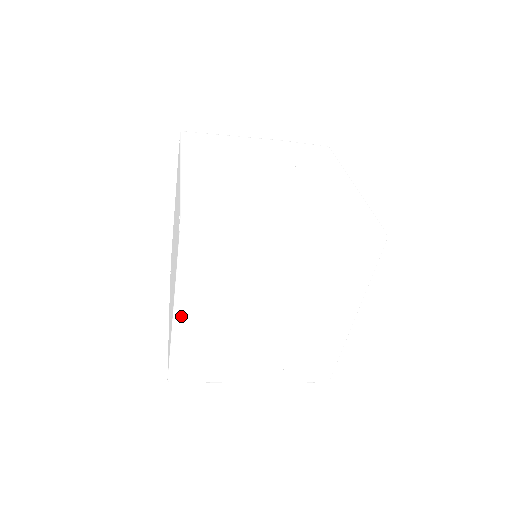
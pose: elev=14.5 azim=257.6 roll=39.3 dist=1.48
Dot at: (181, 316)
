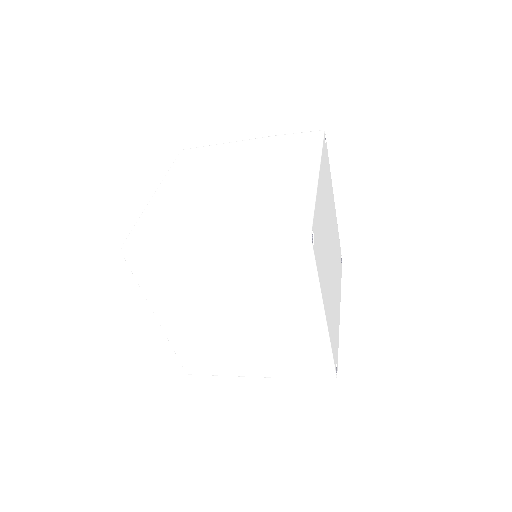
Dot at: (164, 322)
